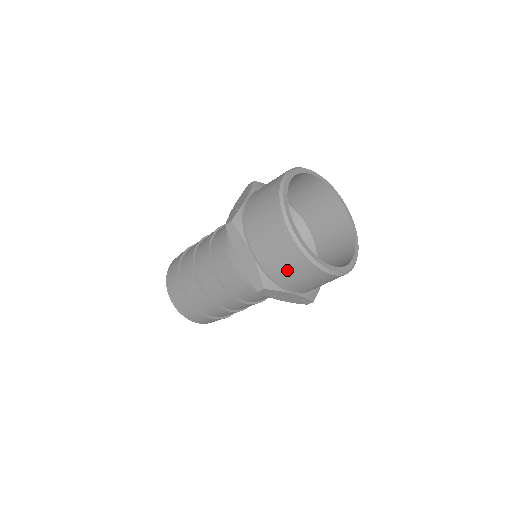
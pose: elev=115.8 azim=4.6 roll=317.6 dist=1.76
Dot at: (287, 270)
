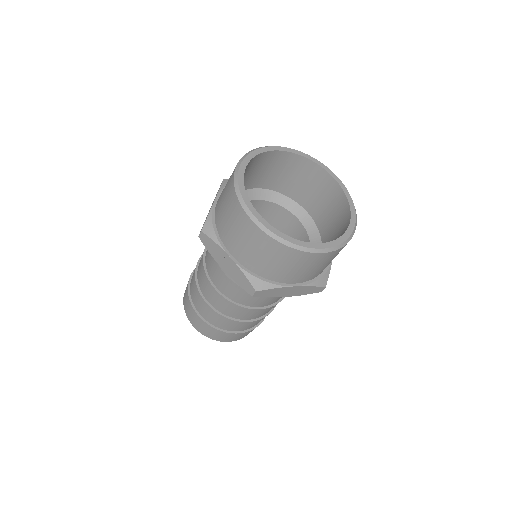
Dot at: (330, 262)
